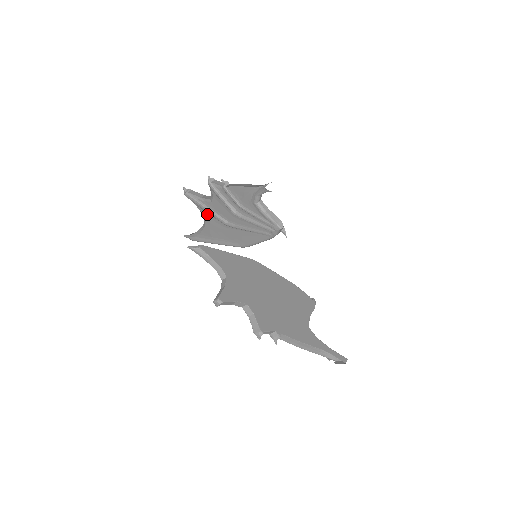
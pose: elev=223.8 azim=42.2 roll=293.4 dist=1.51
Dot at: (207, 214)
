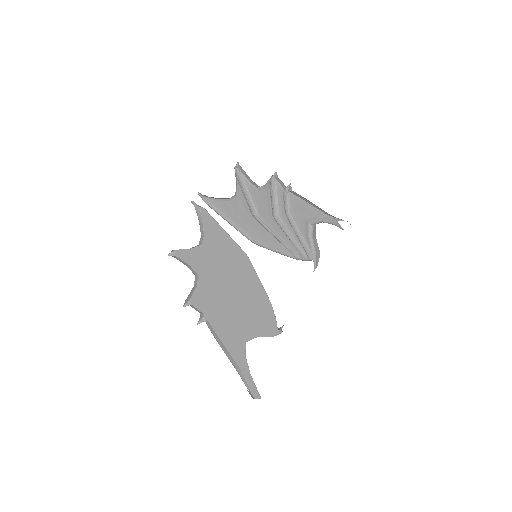
Dot at: (242, 195)
